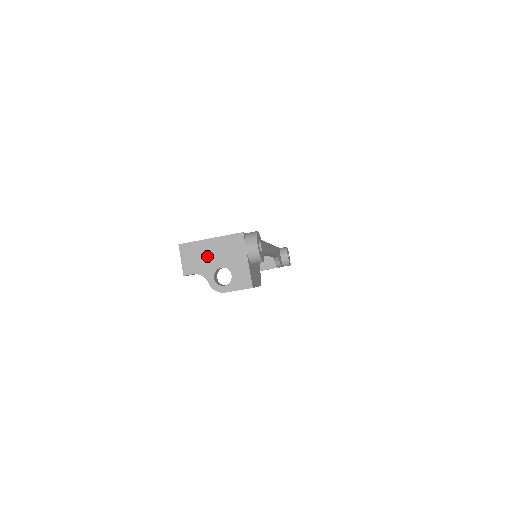
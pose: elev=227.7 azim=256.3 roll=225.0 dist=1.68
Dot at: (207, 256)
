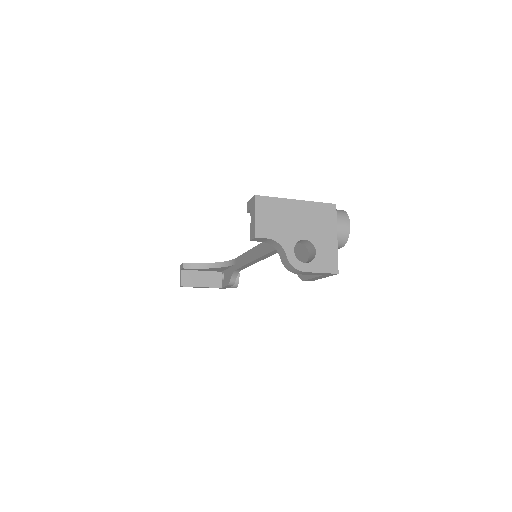
Dot at: (290, 220)
